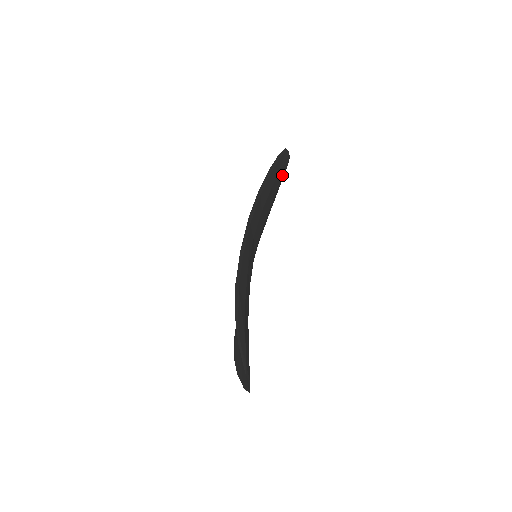
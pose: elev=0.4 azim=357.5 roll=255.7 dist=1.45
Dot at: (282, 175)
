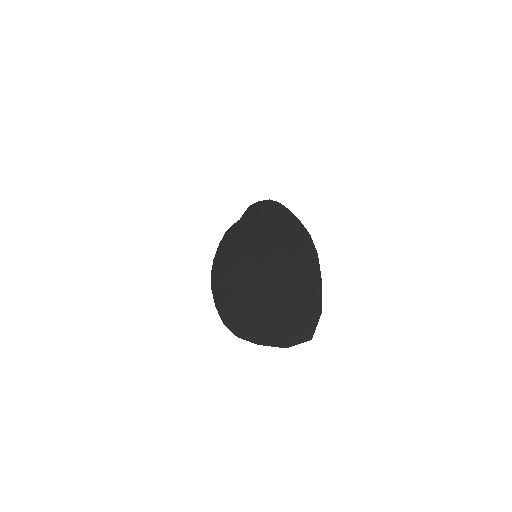
Dot at: occluded
